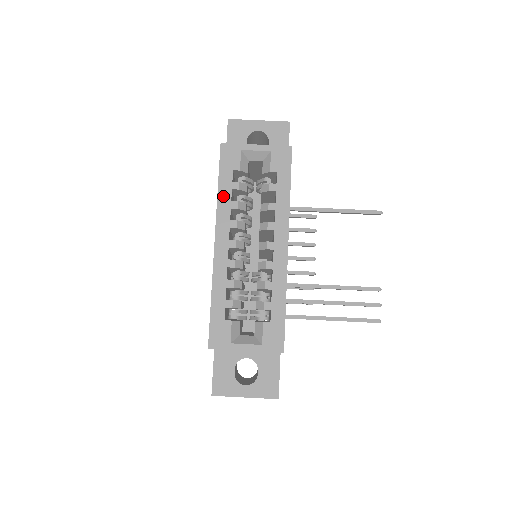
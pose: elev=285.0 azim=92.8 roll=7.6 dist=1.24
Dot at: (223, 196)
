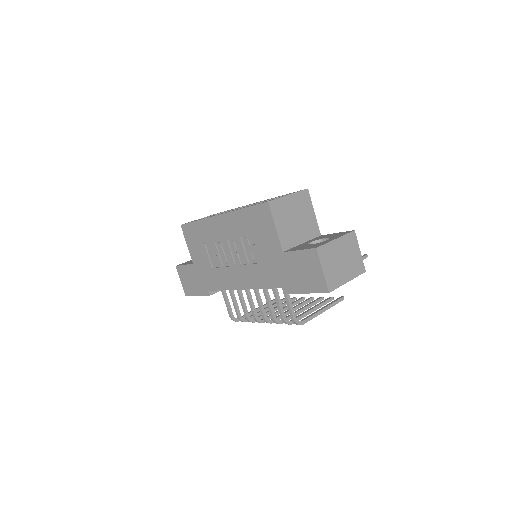
Dot at: occluded
